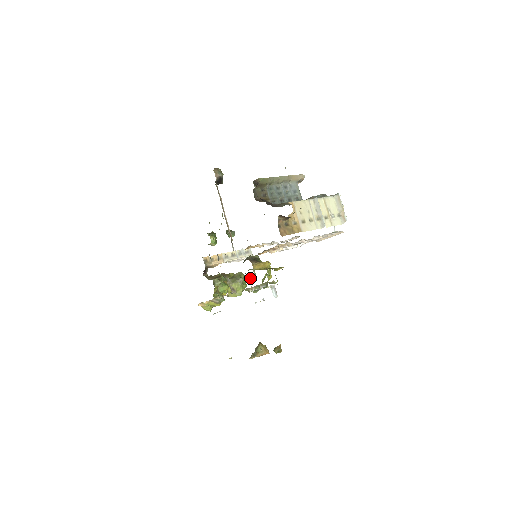
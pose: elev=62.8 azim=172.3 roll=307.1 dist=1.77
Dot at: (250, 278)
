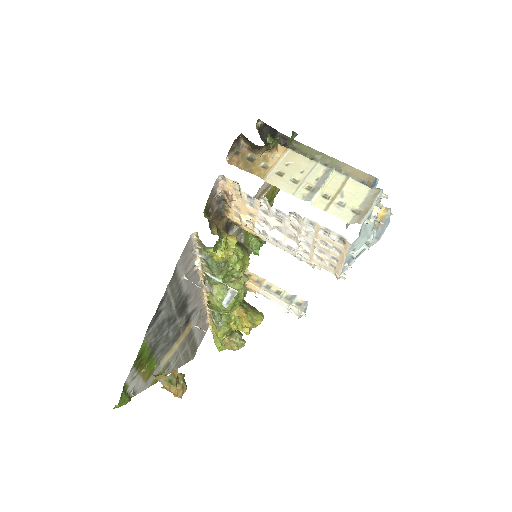
Dot at: occluded
